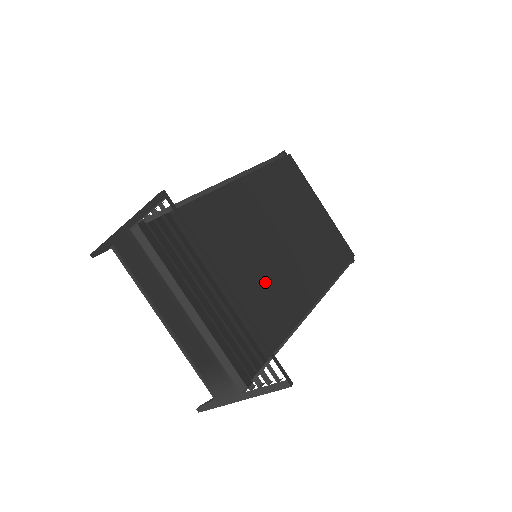
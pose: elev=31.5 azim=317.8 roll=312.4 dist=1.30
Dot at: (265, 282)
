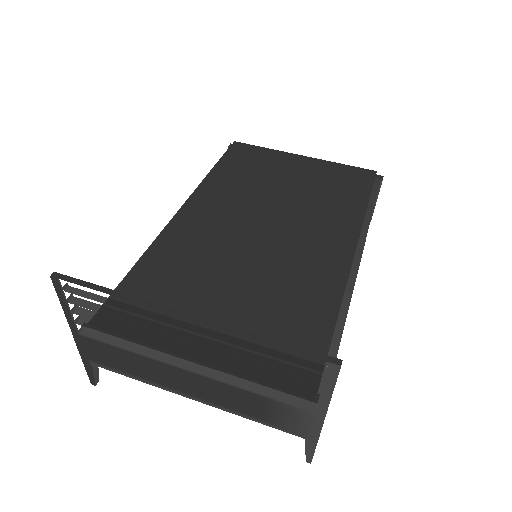
Dot at: (275, 273)
